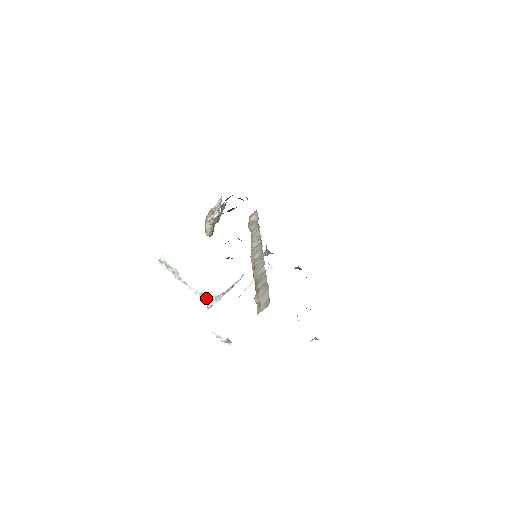
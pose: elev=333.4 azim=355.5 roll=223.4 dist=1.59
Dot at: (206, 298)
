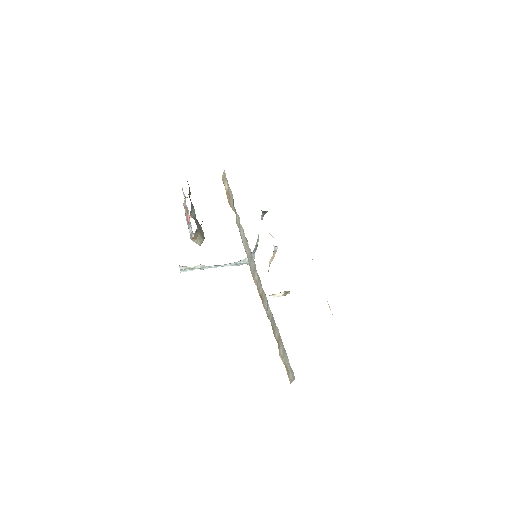
Dot at: (242, 263)
